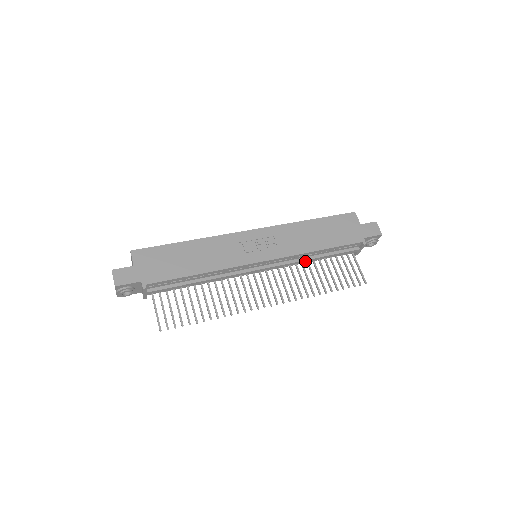
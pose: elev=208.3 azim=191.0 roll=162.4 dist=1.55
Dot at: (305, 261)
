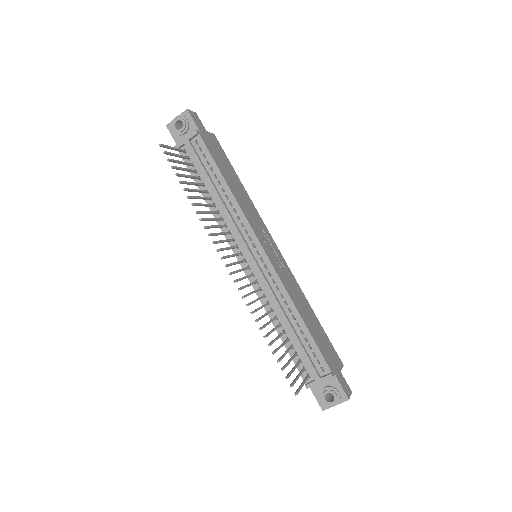
Dot at: (278, 309)
